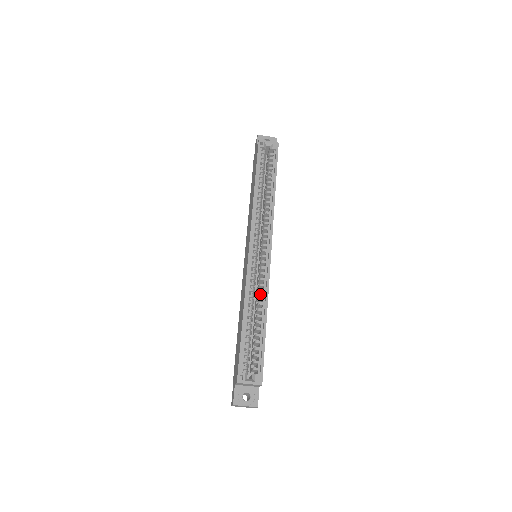
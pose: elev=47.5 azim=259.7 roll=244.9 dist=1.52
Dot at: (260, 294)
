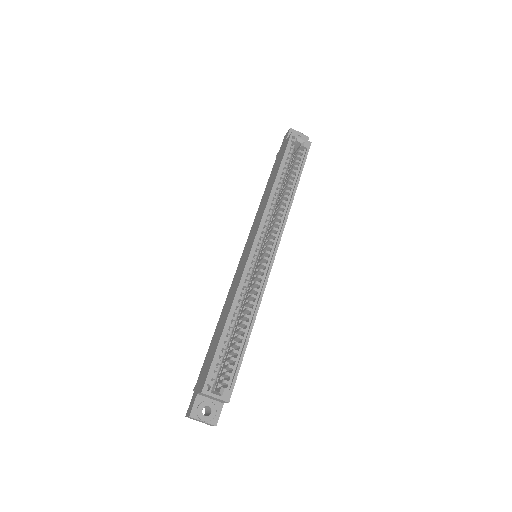
Dot at: (251, 299)
